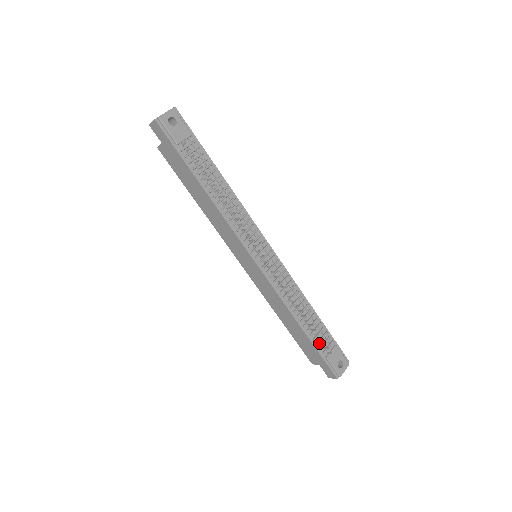
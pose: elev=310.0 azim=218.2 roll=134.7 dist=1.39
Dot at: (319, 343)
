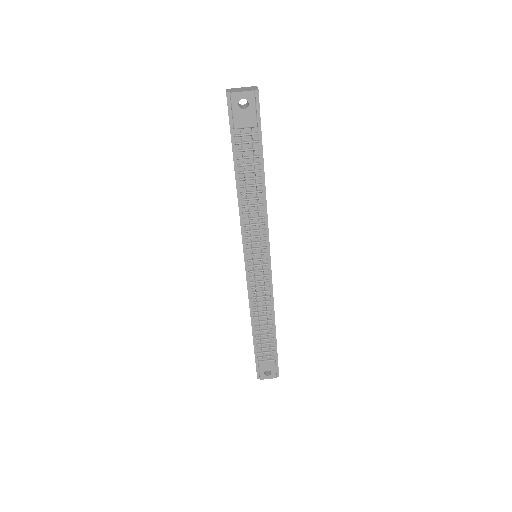
Dot at: (260, 349)
